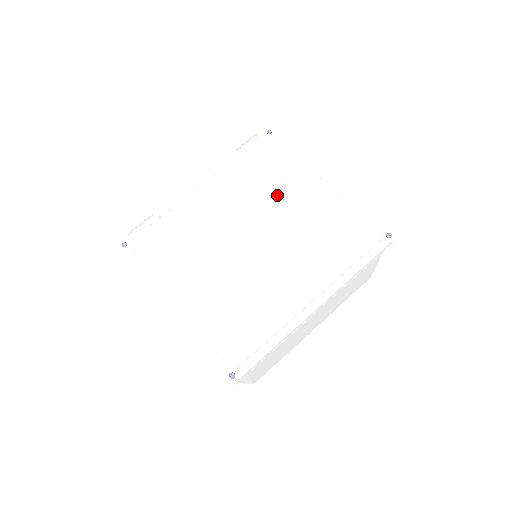
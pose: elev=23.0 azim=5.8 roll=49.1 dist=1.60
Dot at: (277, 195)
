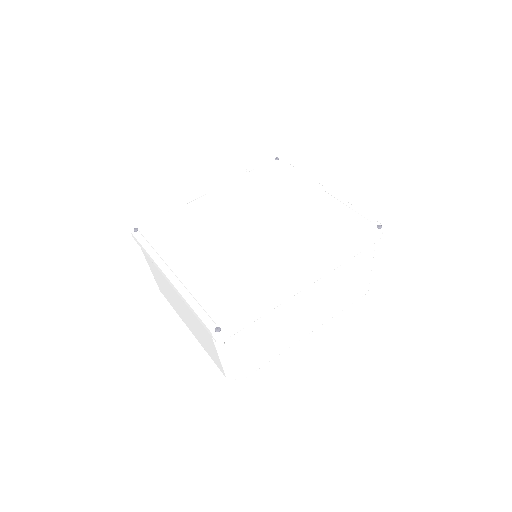
Dot at: (278, 197)
